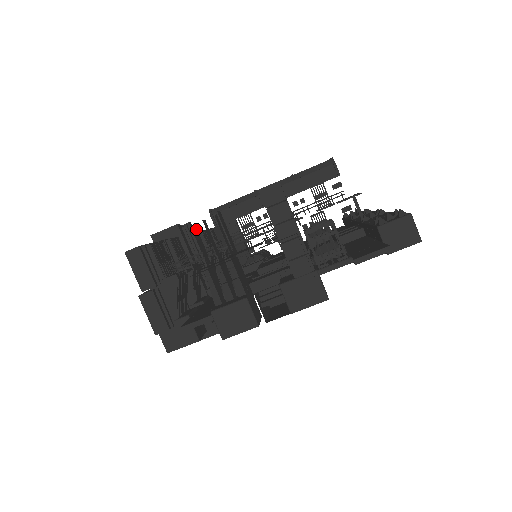
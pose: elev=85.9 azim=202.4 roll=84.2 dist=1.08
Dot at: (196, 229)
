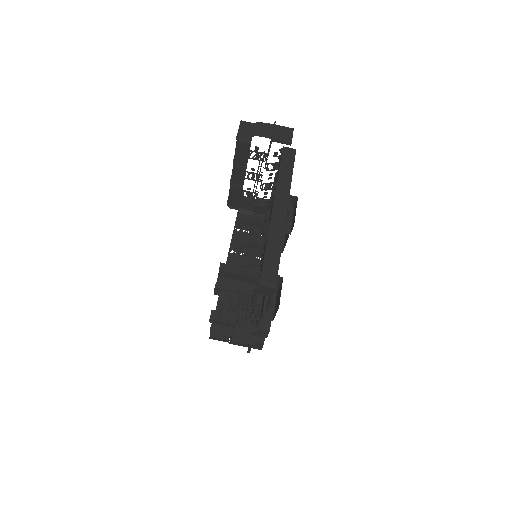
Dot at: occluded
